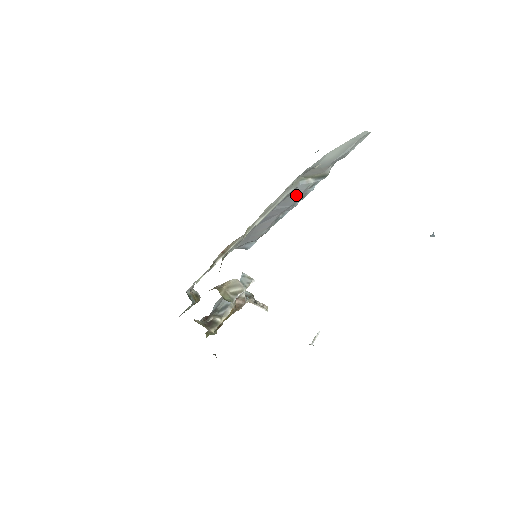
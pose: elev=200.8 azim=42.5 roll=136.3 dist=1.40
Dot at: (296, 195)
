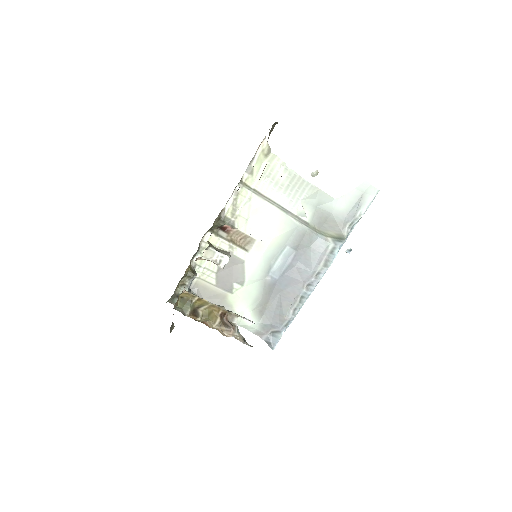
Dot at: (316, 253)
